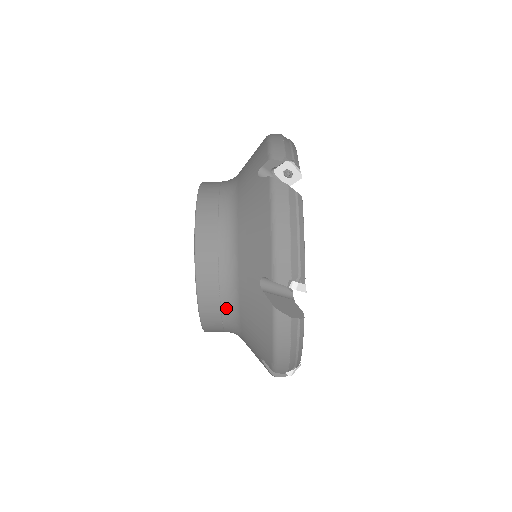
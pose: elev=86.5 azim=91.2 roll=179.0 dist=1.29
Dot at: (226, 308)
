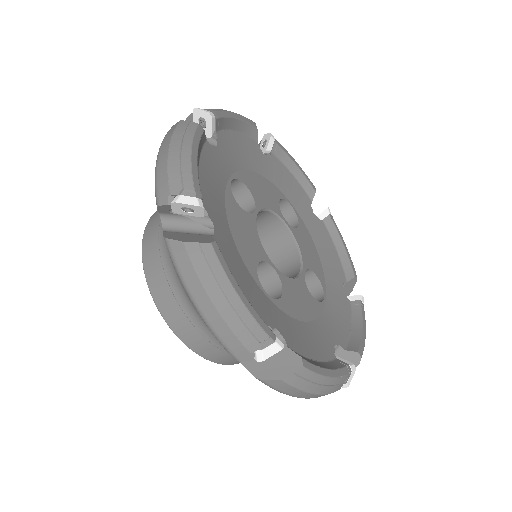
Dot at: occluded
